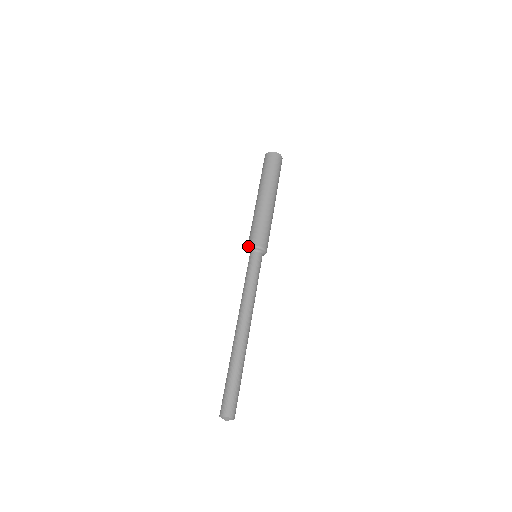
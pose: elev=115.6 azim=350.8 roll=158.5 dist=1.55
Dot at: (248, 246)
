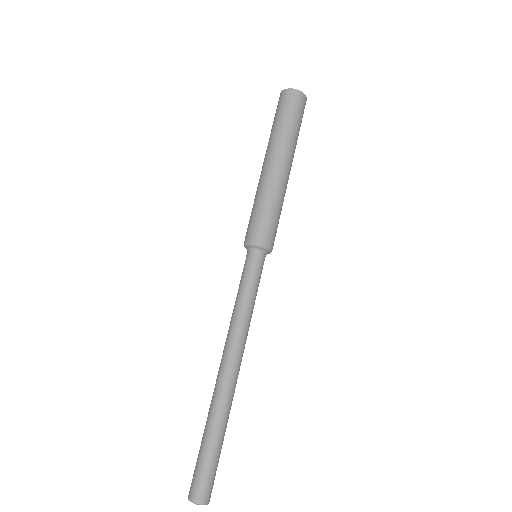
Dot at: (245, 241)
